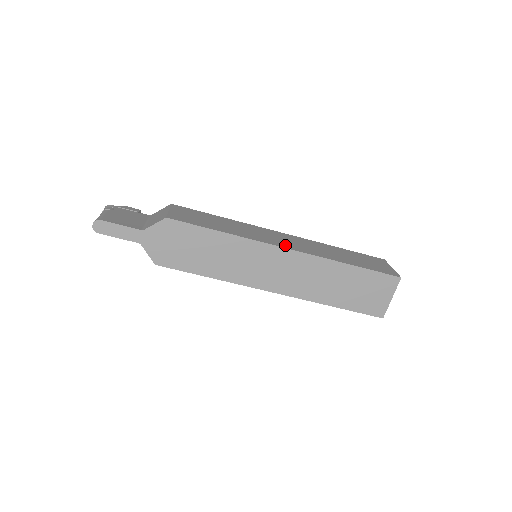
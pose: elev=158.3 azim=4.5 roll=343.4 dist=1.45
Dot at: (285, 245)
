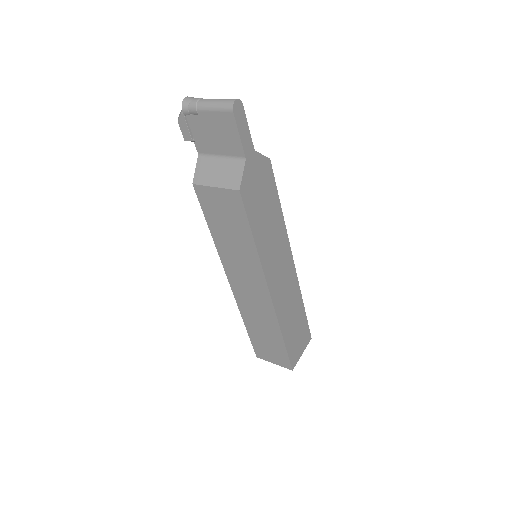
Dot at: occluded
